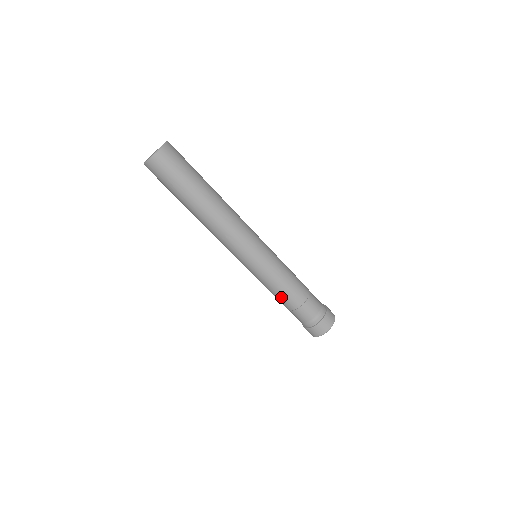
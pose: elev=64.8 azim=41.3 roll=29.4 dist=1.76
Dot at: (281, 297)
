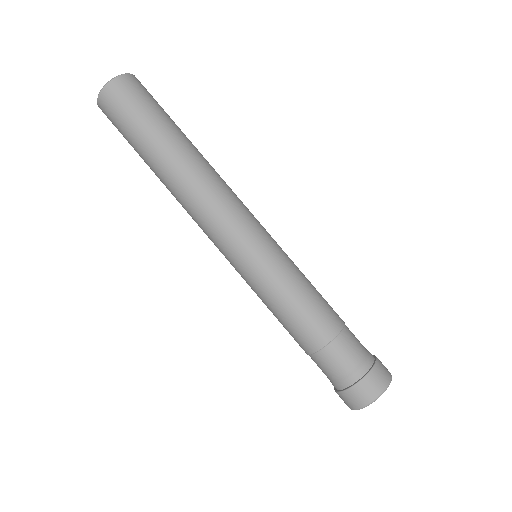
Dot at: (307, 315)
